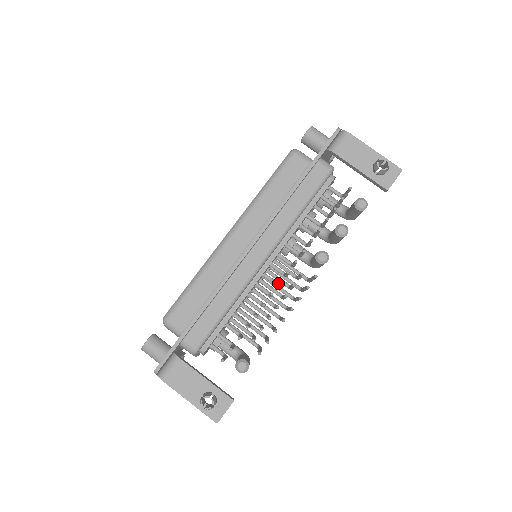
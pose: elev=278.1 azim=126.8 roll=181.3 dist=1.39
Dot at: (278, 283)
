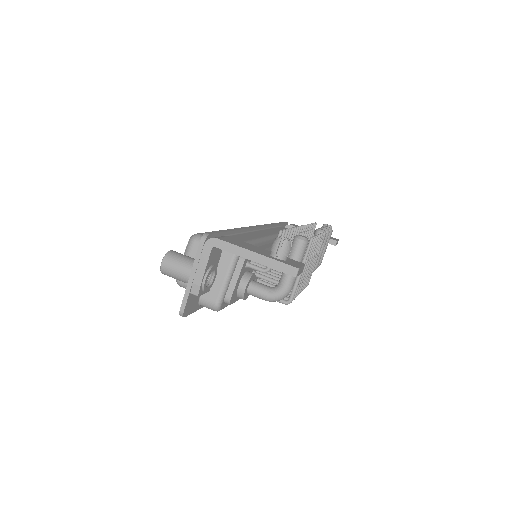
Dot at: occluded
